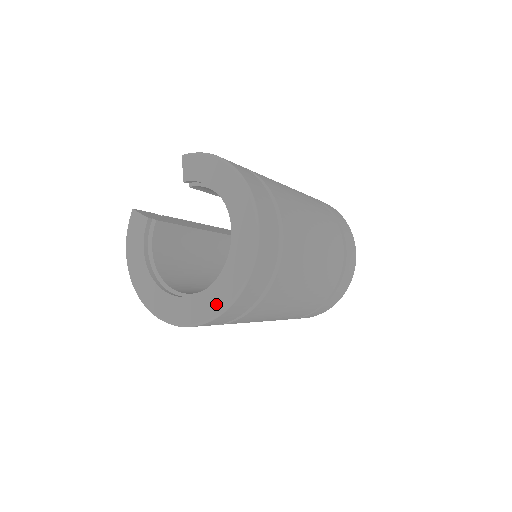
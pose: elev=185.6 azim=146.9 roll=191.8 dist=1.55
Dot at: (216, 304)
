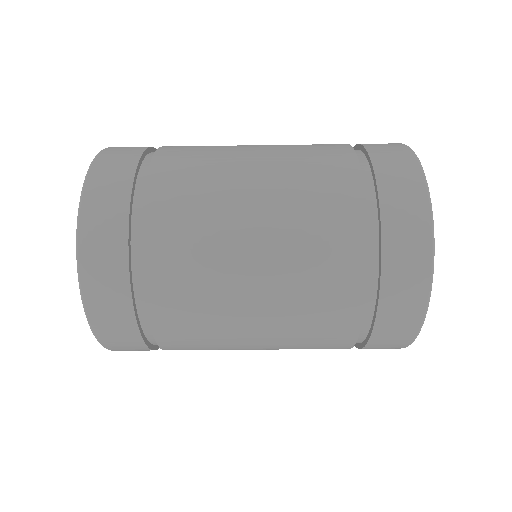
Dot at: occluded
